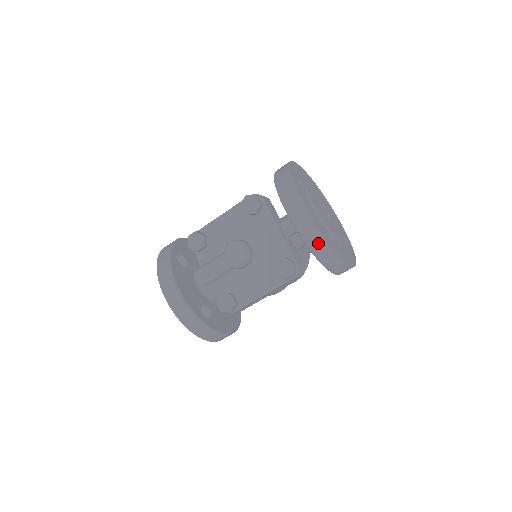
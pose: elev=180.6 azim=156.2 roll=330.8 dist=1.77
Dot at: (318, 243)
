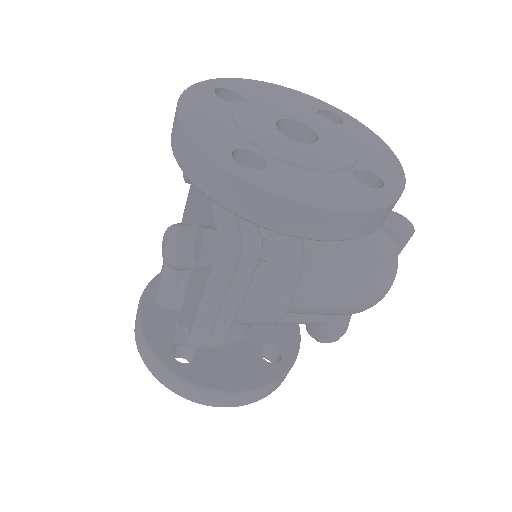
Dot at: (200, 169)
